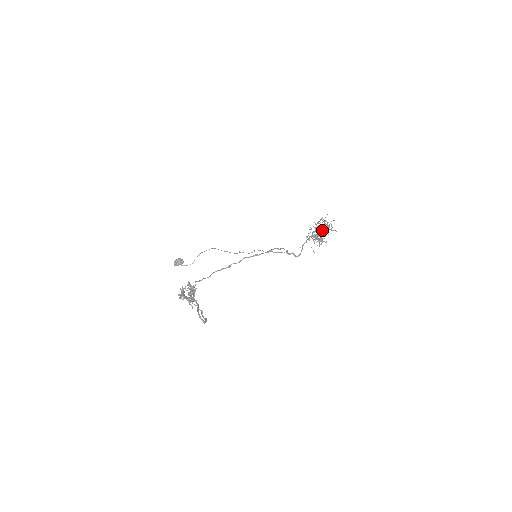
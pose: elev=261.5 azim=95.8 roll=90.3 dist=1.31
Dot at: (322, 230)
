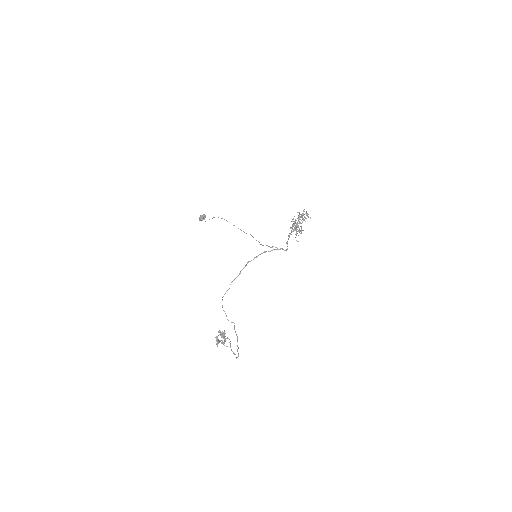
Dot at: occluded
